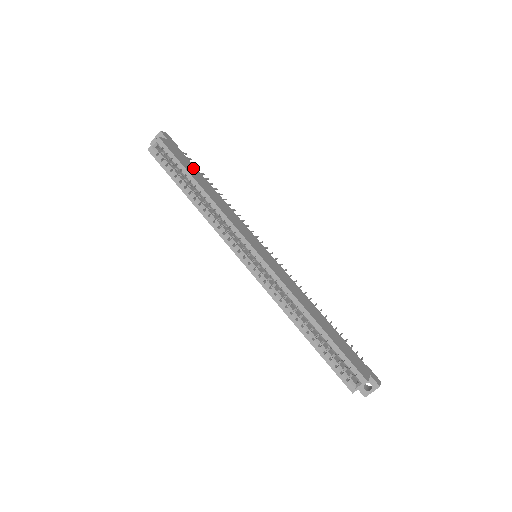
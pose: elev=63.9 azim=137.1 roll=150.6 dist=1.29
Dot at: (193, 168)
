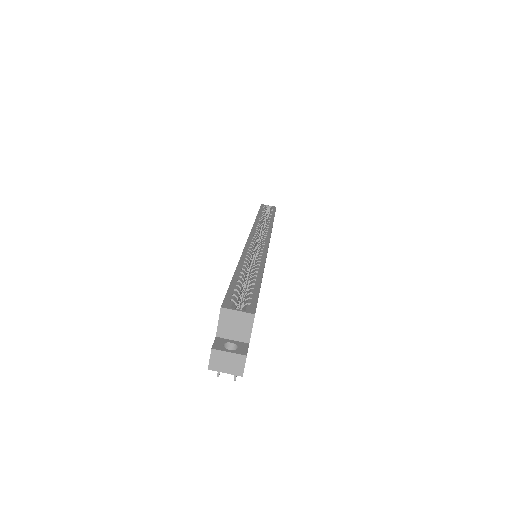
Dot at: occluded
